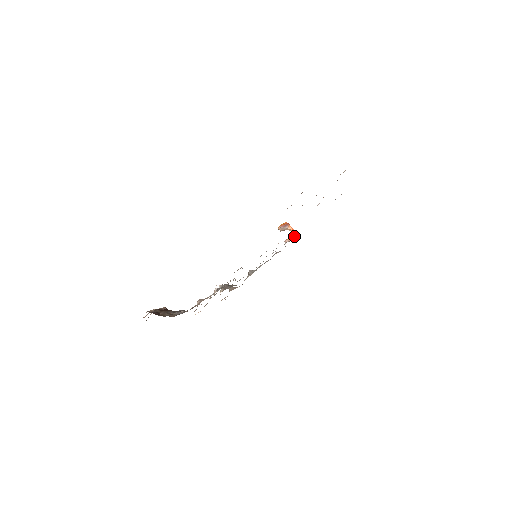
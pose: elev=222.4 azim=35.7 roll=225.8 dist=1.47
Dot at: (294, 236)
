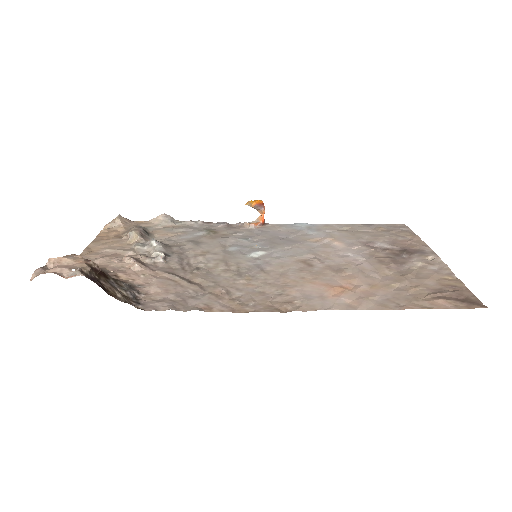
Dot at: (263, 224)
